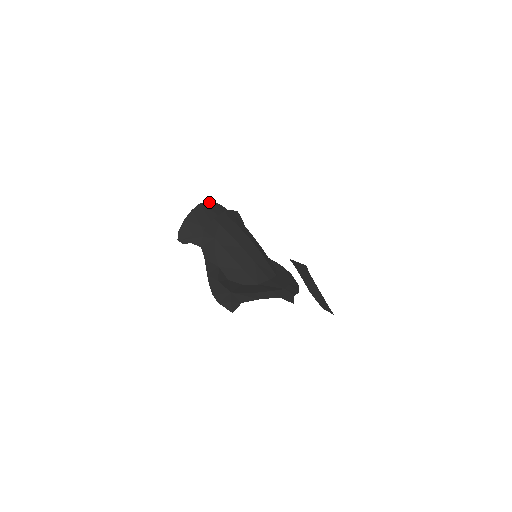
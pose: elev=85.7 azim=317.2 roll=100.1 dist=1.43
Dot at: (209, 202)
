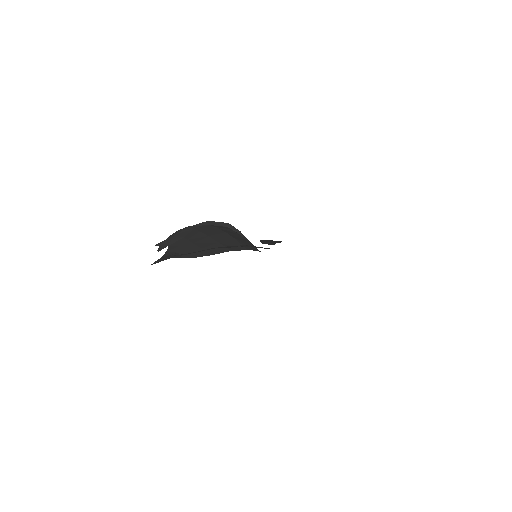
Dot at: occluded
